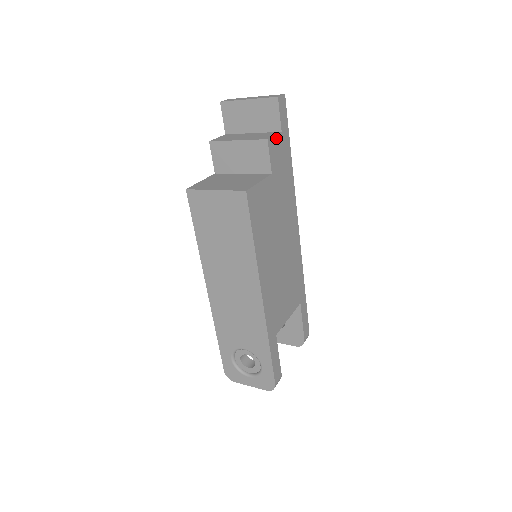
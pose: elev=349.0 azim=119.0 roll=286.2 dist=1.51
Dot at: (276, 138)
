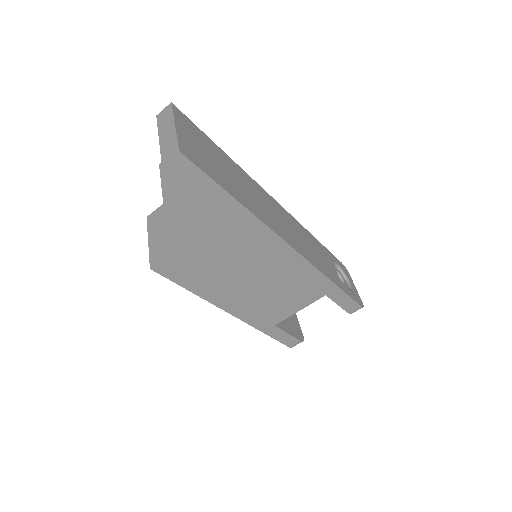
Dot at: (185, 204)
